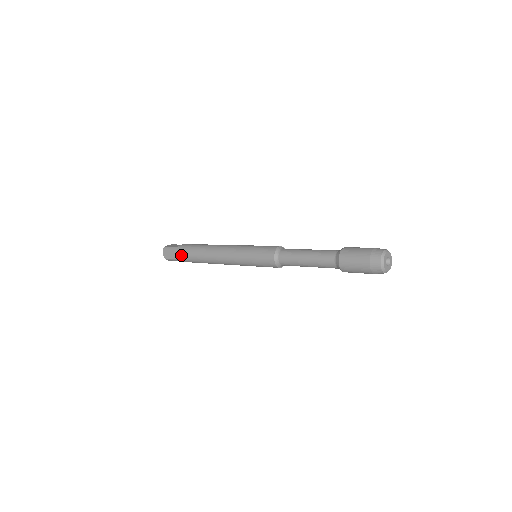
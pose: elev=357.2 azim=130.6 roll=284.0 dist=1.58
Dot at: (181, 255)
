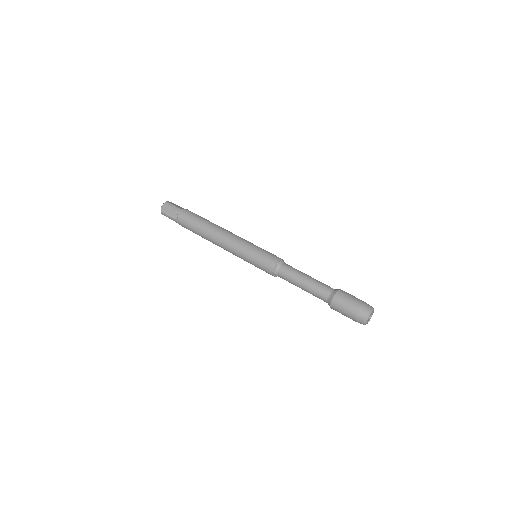
Dot at: (184, 227)
